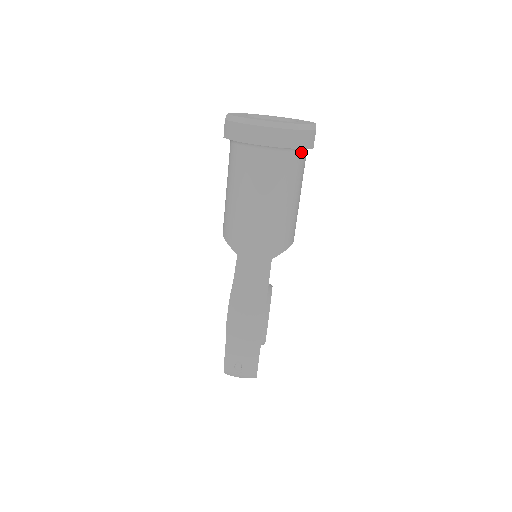
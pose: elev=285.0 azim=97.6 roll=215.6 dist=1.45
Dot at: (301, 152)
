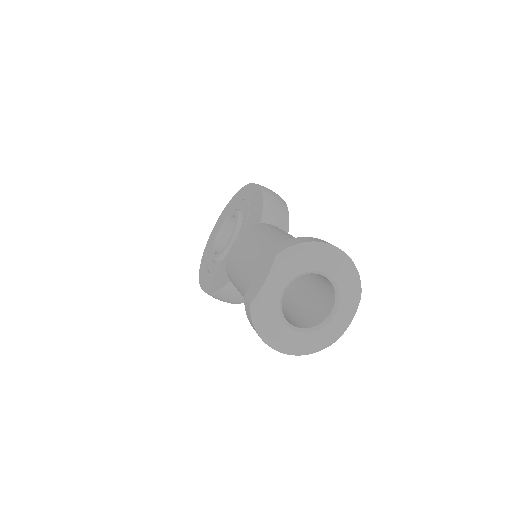
Dot at: occluded
